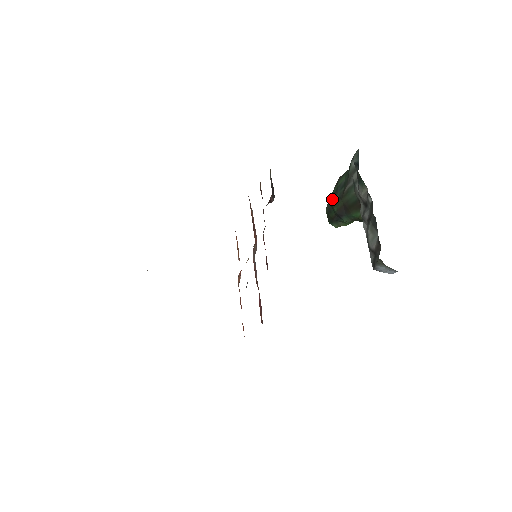
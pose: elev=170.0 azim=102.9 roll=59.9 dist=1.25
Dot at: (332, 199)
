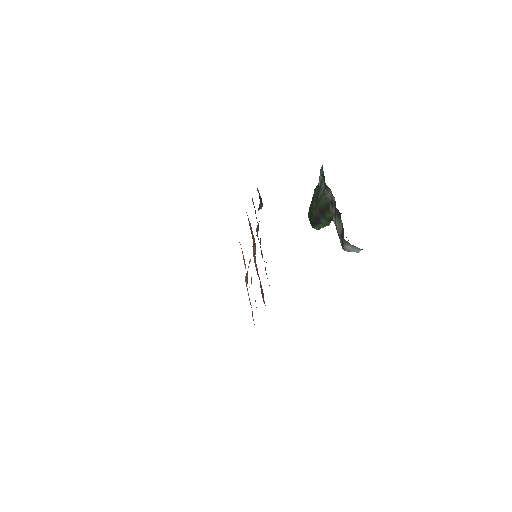
Dot at: (311, 207)
